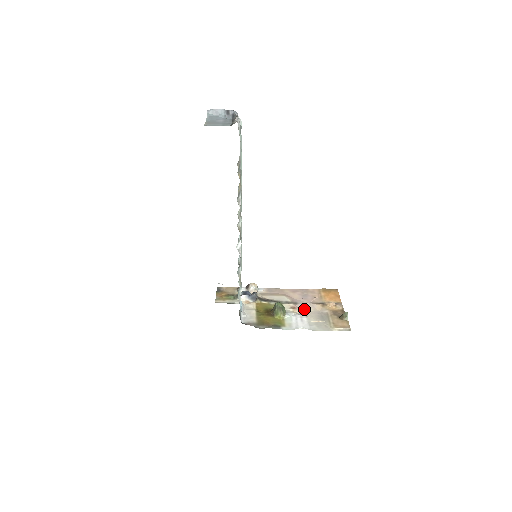
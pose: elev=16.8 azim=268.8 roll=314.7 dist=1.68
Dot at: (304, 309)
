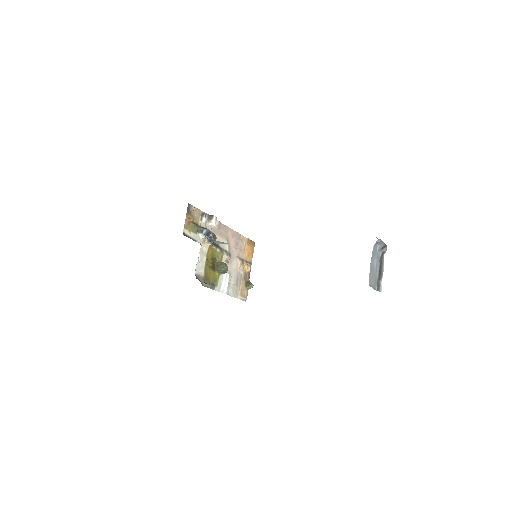
Dot at: (232, 264)
